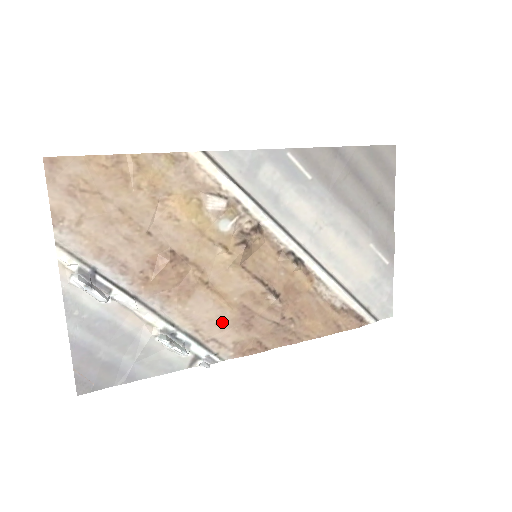
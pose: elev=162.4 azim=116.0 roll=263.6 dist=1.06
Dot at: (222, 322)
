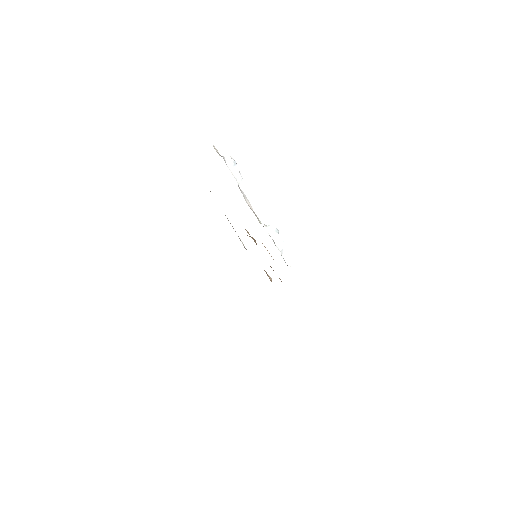
Dot at: occluded
